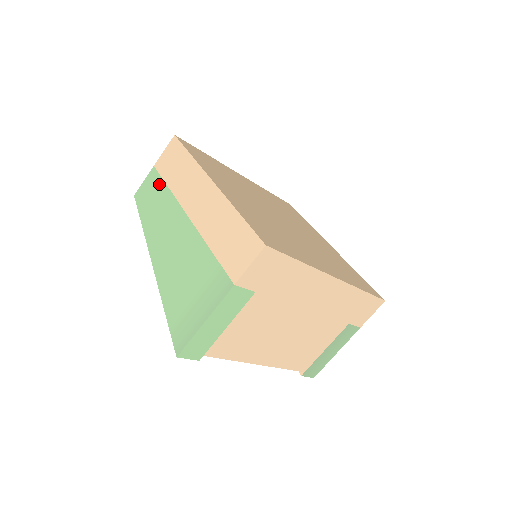
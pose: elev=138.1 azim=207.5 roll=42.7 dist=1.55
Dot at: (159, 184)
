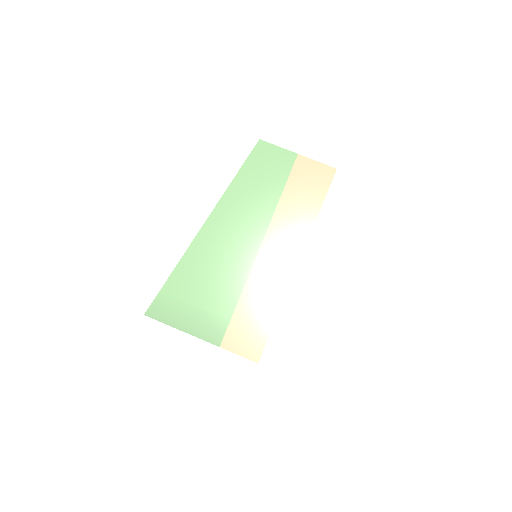
Dot at: (280, 180)
